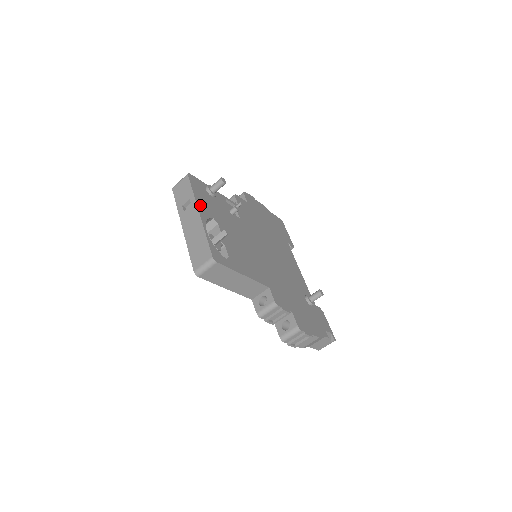
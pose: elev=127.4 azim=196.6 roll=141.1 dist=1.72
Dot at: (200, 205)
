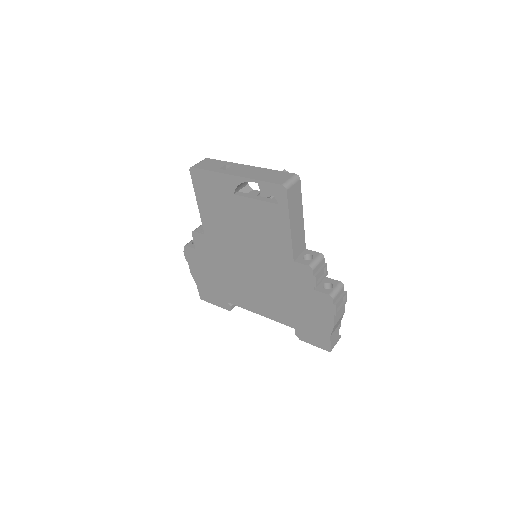
Dot at: occluded
